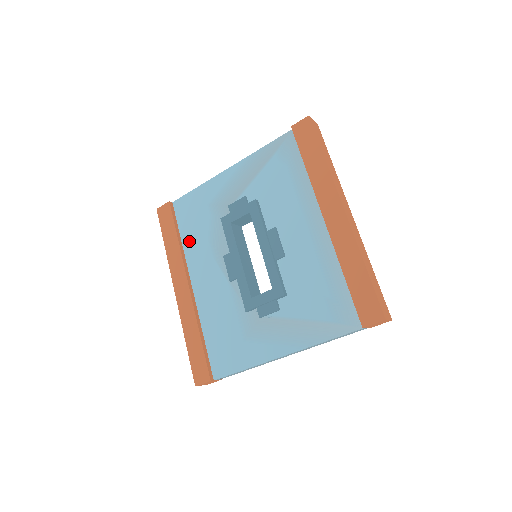
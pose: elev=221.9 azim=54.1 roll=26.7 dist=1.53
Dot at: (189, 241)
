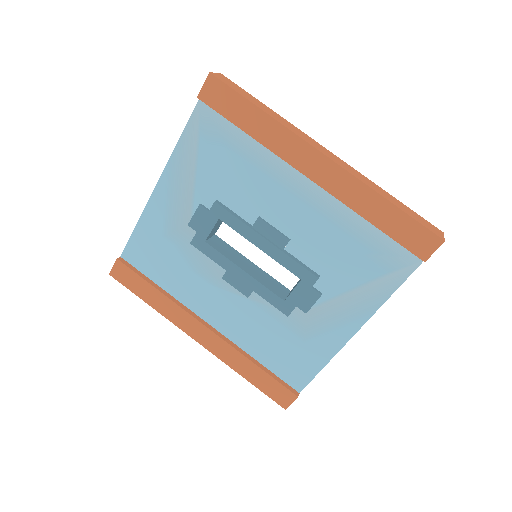
Dot at: (171, 284)
